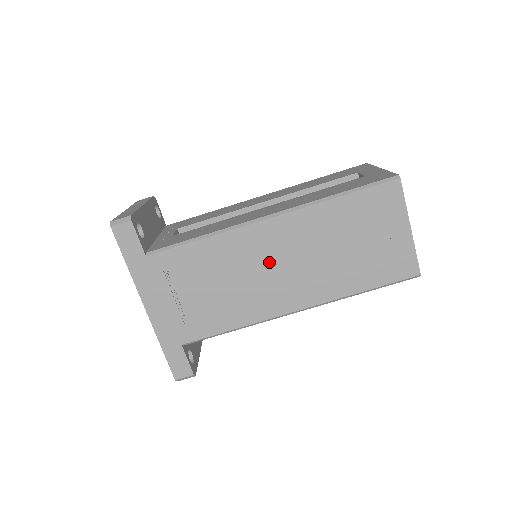
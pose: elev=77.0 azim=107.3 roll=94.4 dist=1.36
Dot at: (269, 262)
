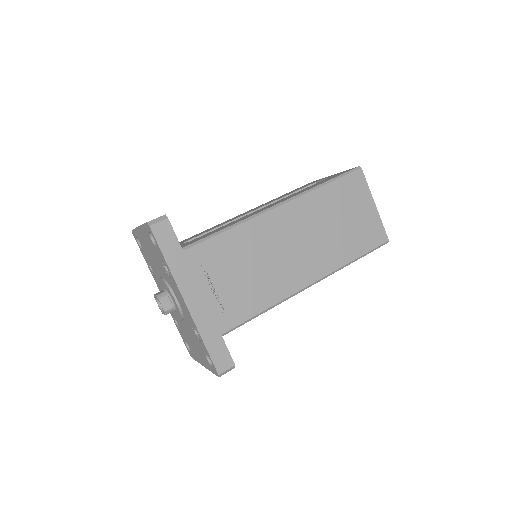
Dot at: (284, 243)
